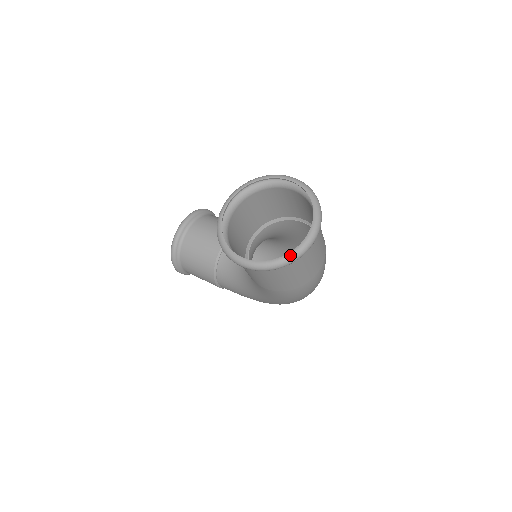
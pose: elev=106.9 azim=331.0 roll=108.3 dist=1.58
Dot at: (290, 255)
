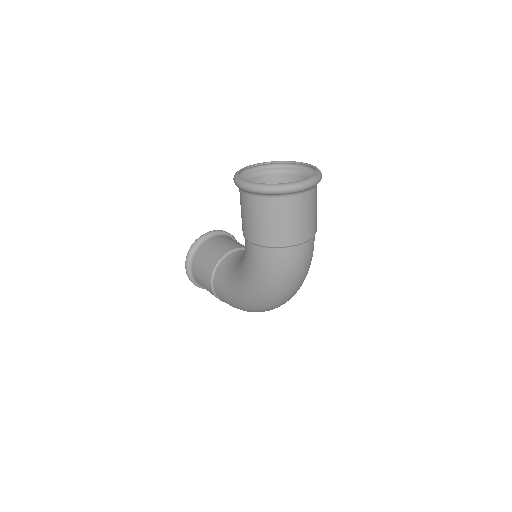
Dot at: (282, 184)
